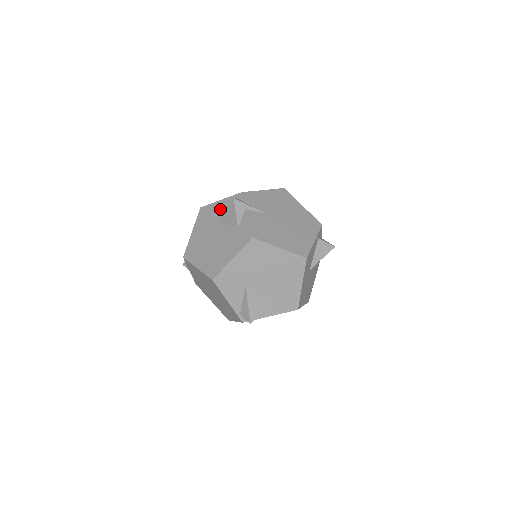
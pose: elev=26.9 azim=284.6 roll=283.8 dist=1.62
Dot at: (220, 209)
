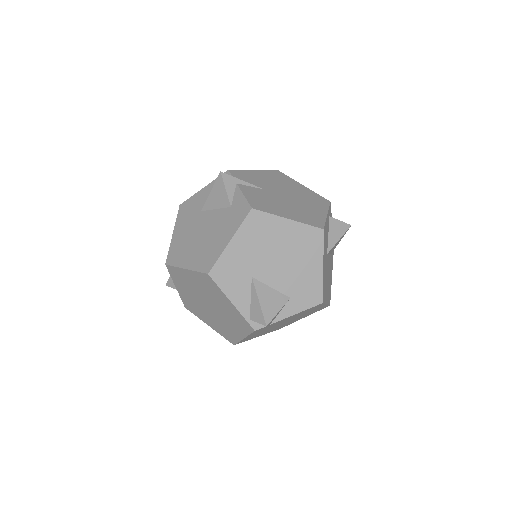
Dot at: (204, 196)
